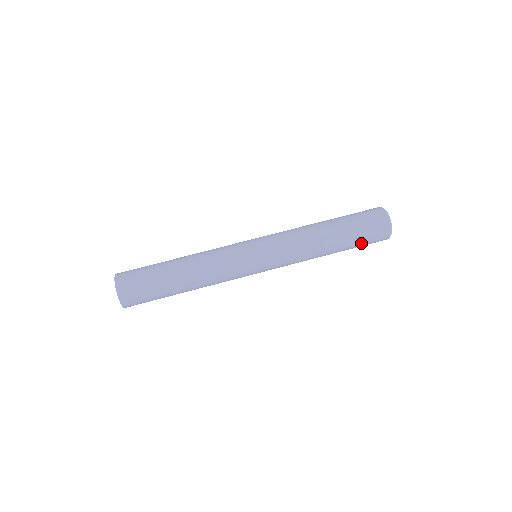
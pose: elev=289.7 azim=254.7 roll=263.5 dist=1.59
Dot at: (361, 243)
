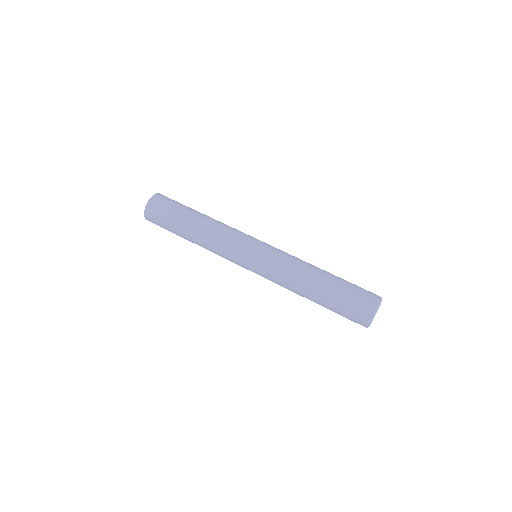
Dot at: (344, 299)
